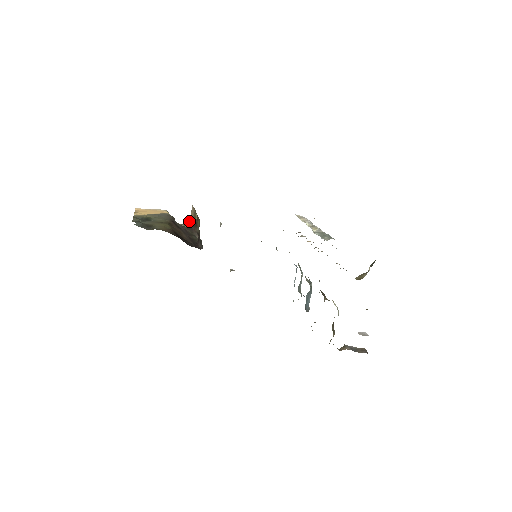
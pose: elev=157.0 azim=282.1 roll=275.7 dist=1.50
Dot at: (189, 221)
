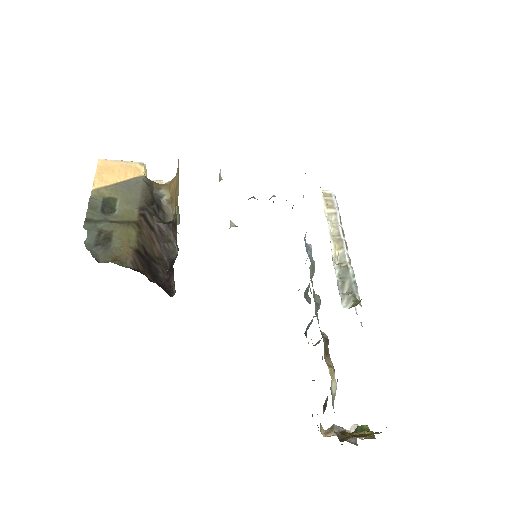
Dot at: (173, 183)
